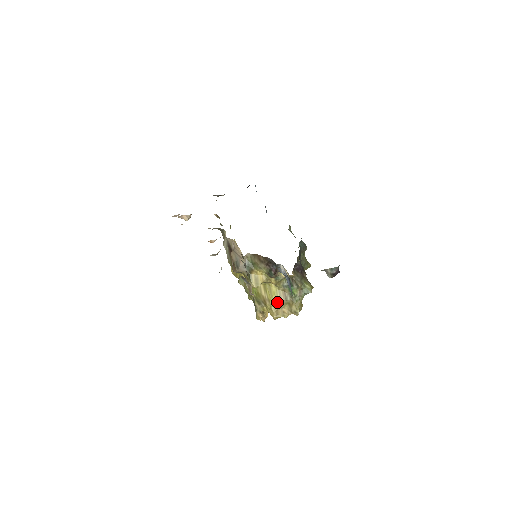
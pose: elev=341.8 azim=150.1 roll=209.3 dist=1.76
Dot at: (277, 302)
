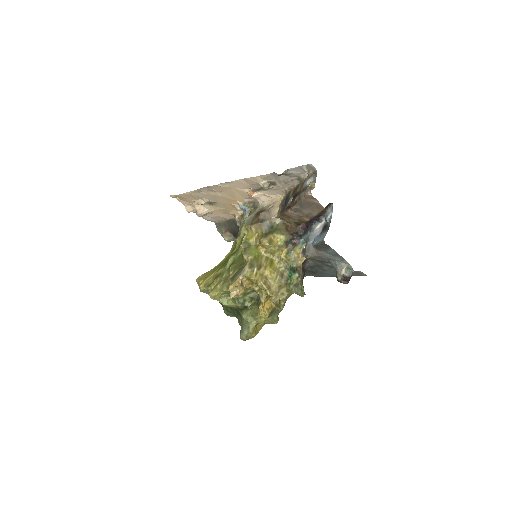
Dot at: (272, 273)
